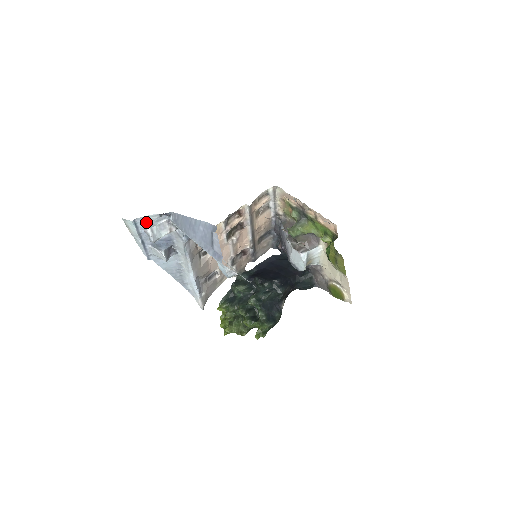
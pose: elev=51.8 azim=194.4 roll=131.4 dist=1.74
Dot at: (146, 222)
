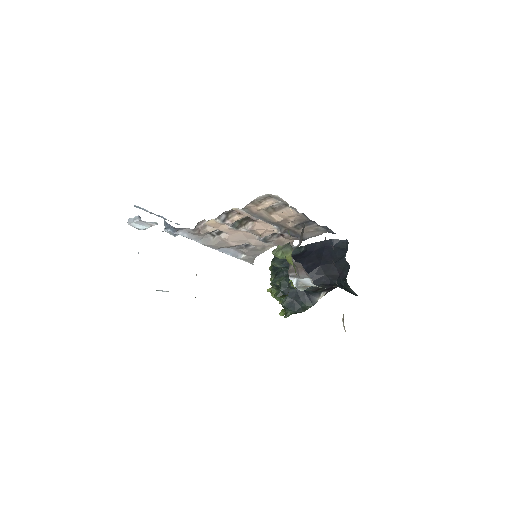
Dot at: occluded
